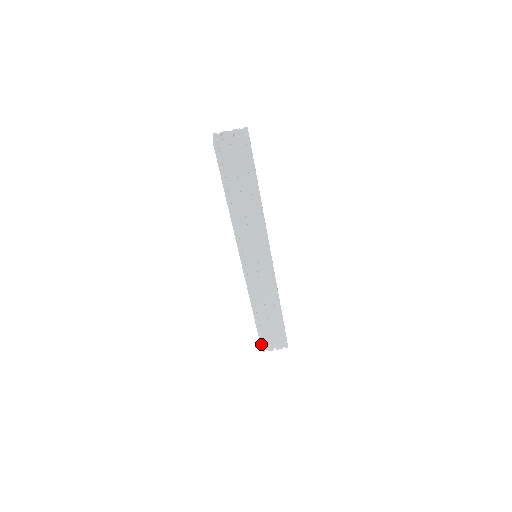
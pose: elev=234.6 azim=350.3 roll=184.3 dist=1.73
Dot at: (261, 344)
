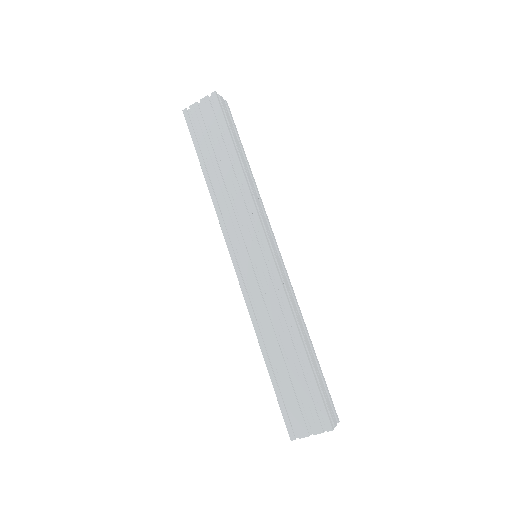
Dot at: (285, 421)
